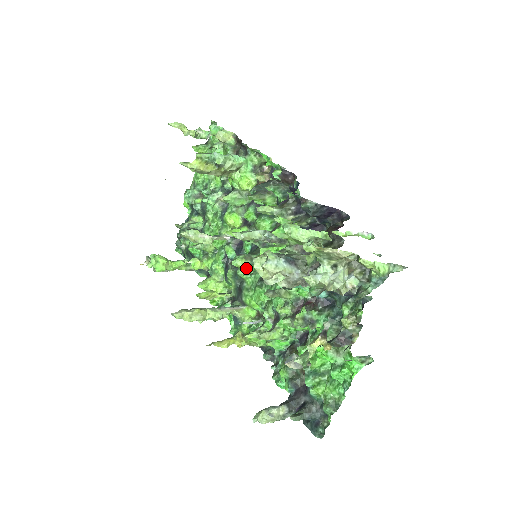
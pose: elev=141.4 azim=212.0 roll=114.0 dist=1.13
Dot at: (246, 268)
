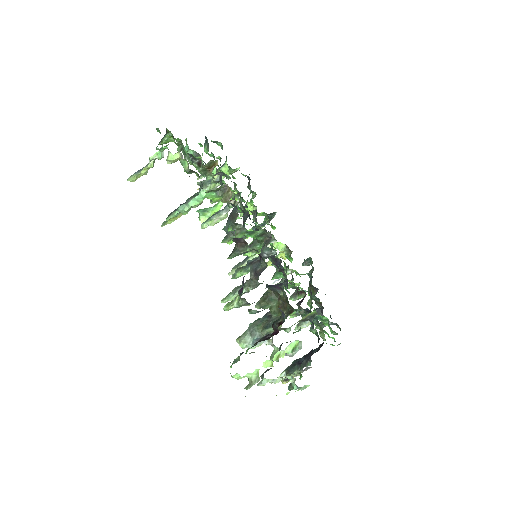
Dot at: occluded
